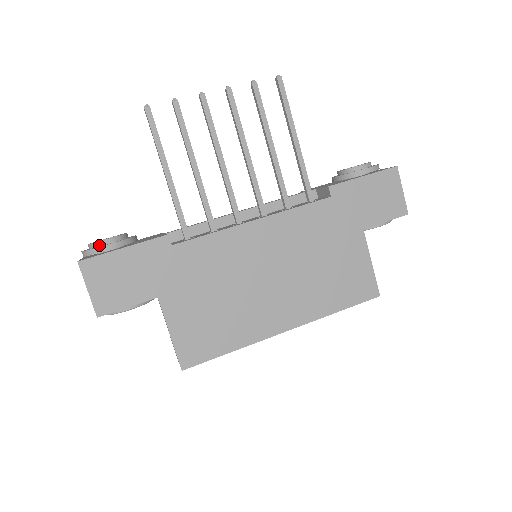
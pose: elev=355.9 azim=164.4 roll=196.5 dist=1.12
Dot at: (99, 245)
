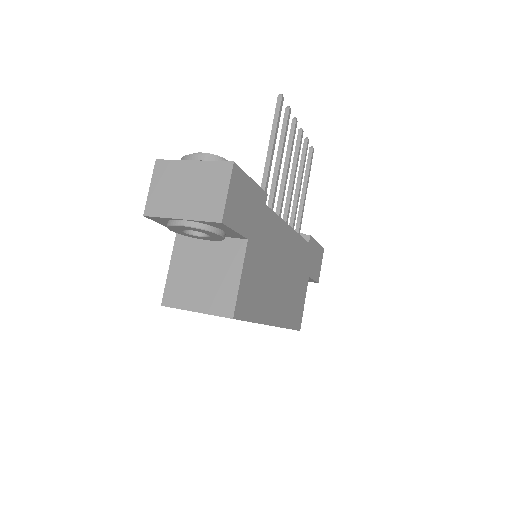
Dot at: occluded
